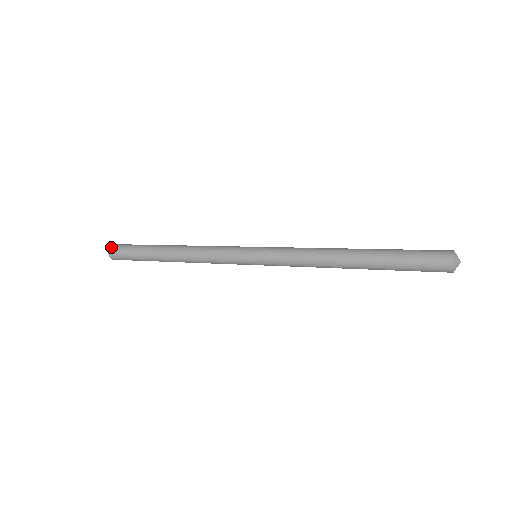
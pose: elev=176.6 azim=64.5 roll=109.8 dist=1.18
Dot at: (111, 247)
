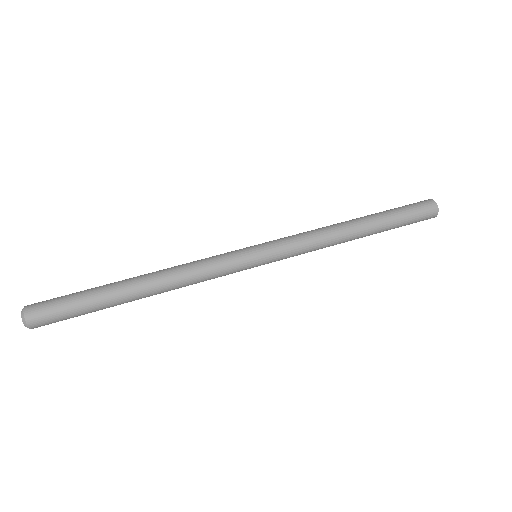
Dot at: (28, 316)
